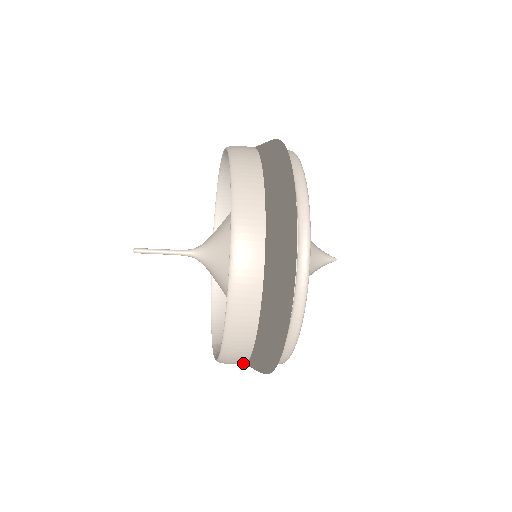
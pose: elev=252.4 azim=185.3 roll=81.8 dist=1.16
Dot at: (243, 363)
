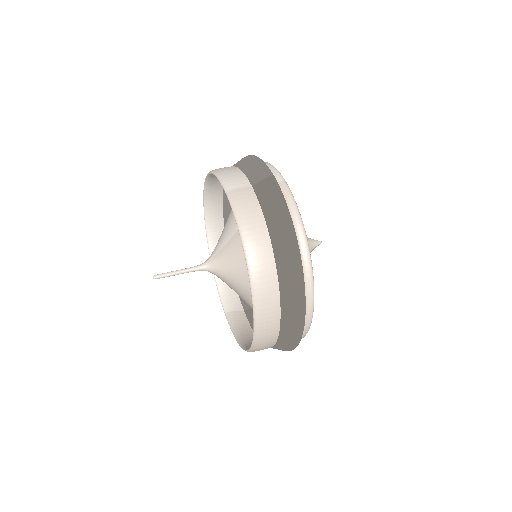
Dot at: occluded
